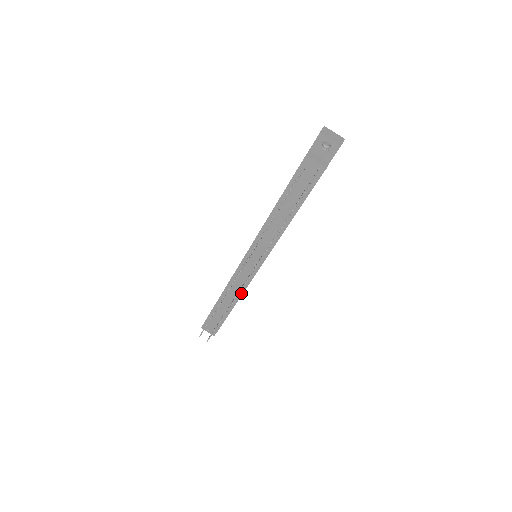
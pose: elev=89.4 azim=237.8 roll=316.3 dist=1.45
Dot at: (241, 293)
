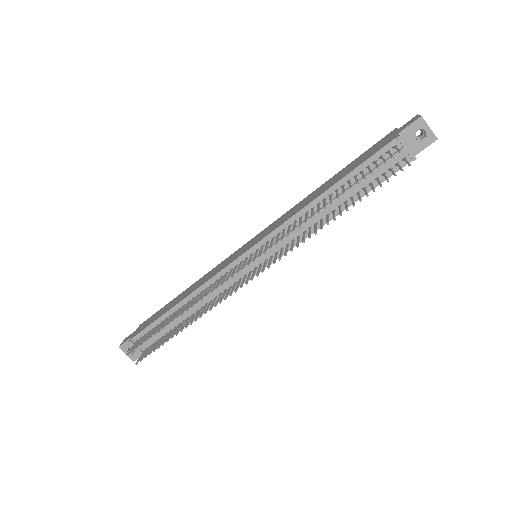
Dot at: (215, 302)
